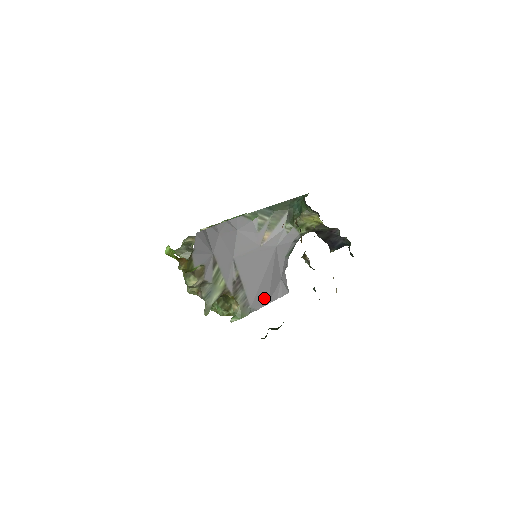
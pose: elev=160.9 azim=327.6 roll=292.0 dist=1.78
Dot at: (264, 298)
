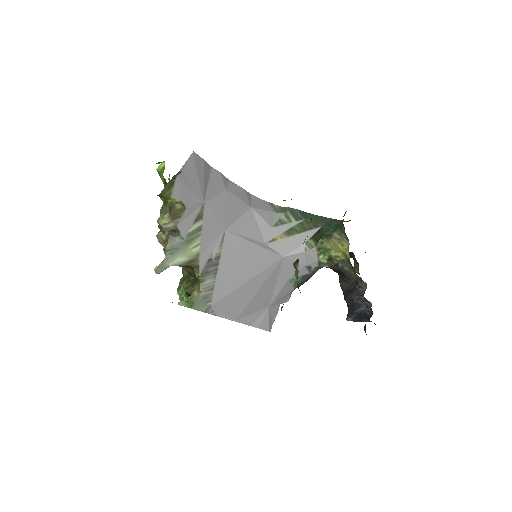
Dot at: (234, 309)
